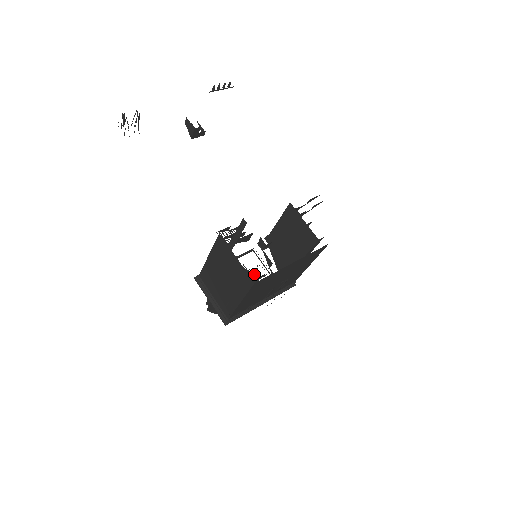
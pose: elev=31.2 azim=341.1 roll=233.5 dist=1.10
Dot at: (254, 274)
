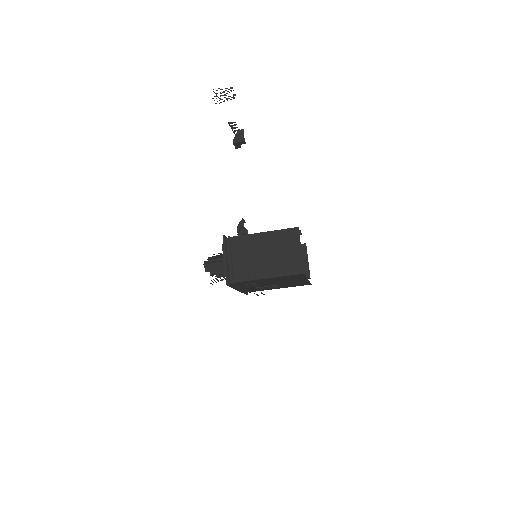
Dot at: occluded
